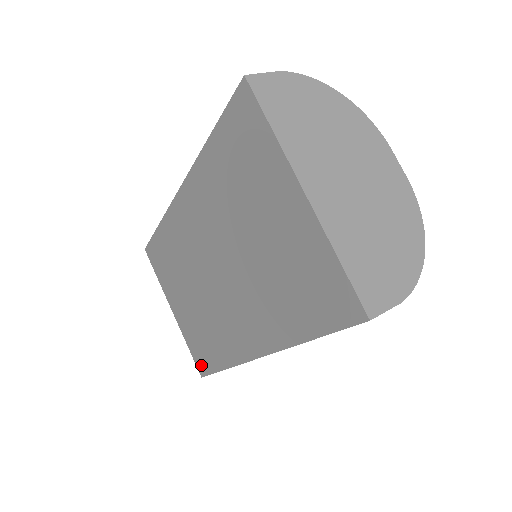
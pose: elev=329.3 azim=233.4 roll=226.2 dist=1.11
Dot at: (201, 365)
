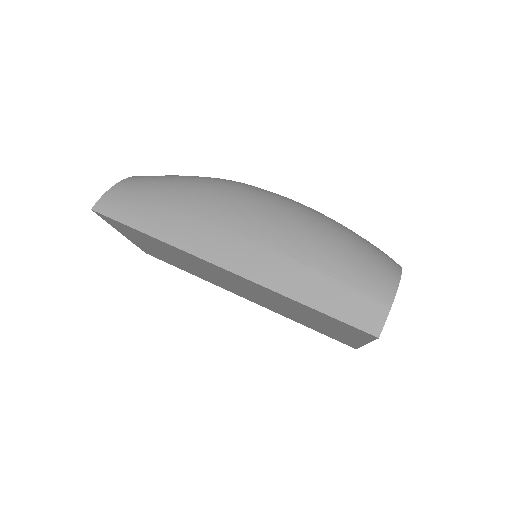
Dot at: occluded
